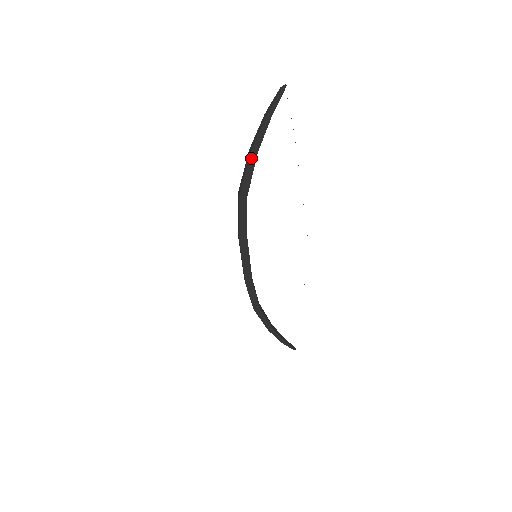
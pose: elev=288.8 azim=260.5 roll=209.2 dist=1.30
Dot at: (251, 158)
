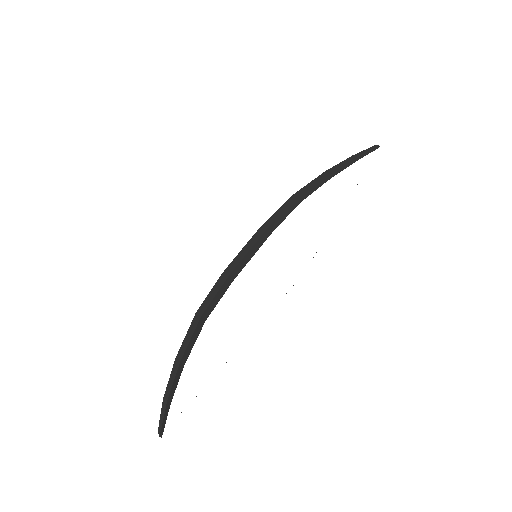
Dot at: (323, 174)
